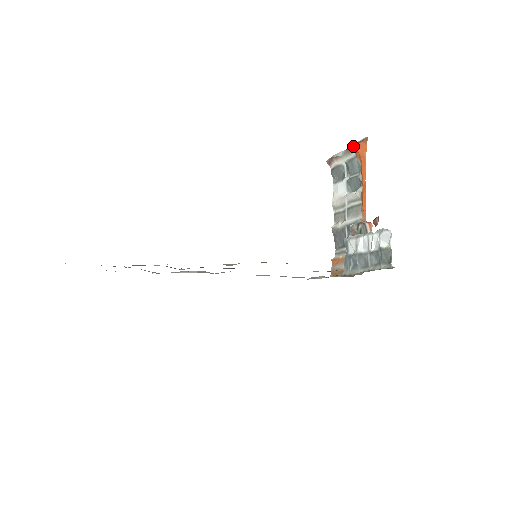
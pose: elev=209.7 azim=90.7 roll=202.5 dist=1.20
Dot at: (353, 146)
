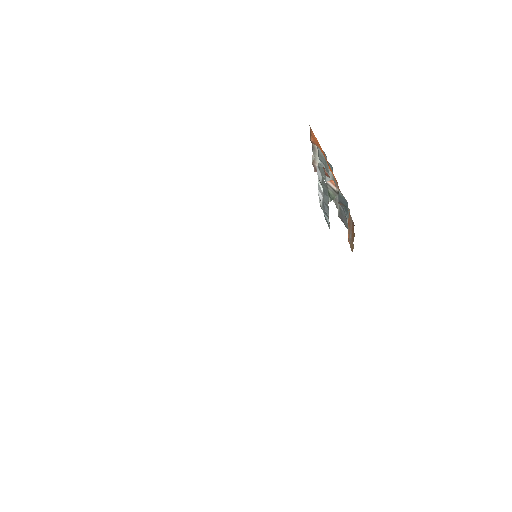
Dot at: (311, 142)
